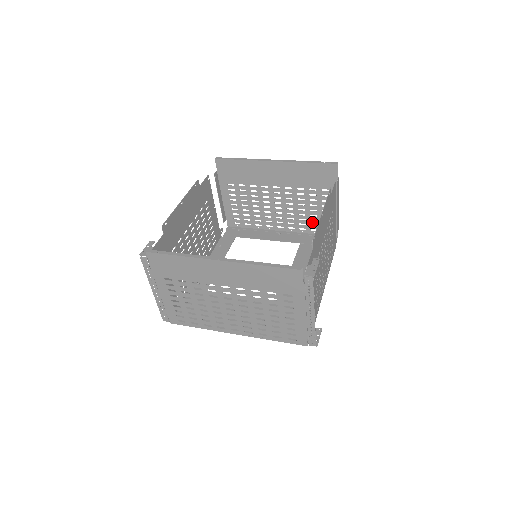
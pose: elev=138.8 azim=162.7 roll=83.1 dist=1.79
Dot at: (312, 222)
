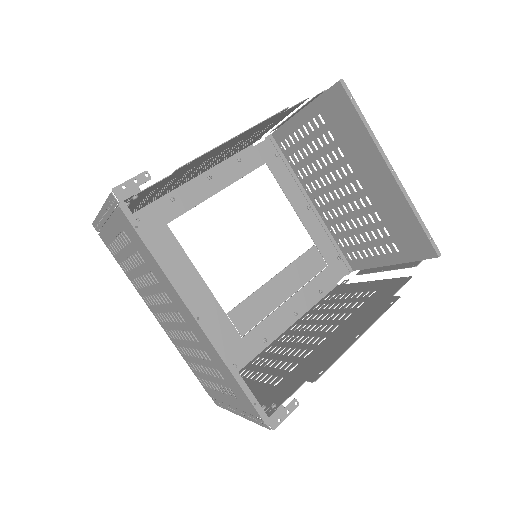
Dot at: (349, 239)
